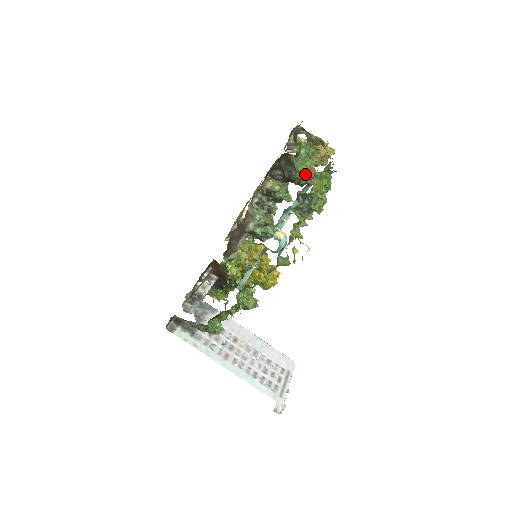
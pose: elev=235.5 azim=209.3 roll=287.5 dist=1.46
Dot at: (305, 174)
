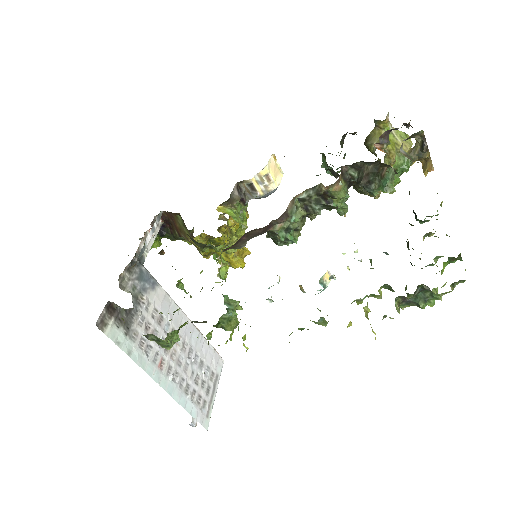
Dot at: occluded
